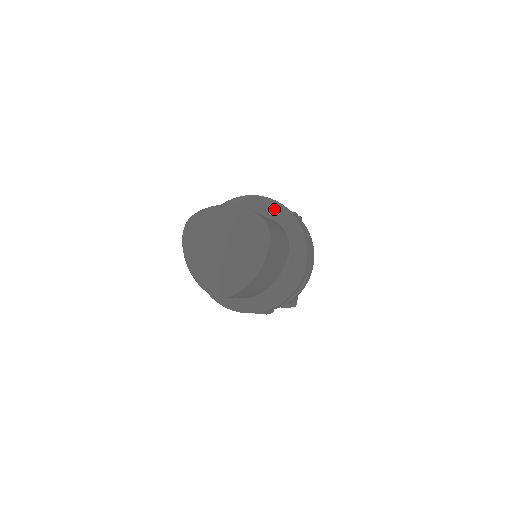
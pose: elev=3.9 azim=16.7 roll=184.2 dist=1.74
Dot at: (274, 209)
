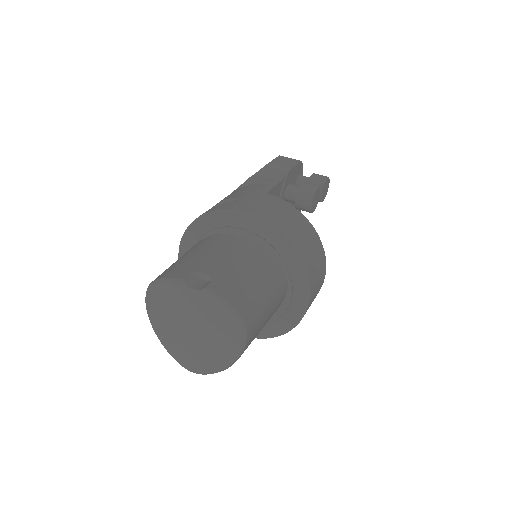
Dot at: (272, 238)
